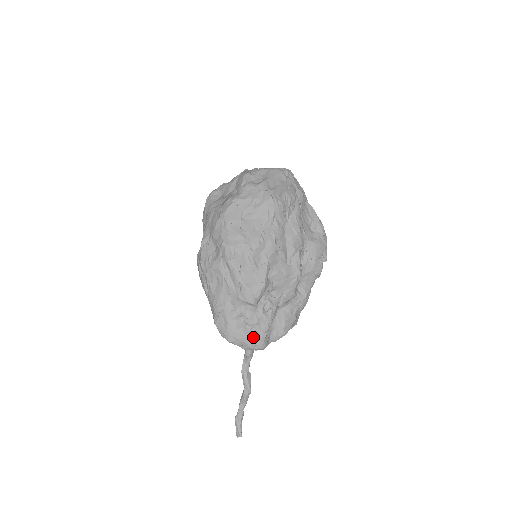
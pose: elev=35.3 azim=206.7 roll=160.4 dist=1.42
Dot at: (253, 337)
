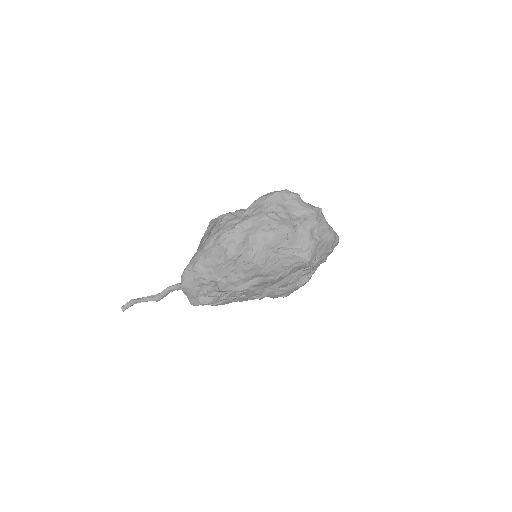
Dot at: (197, 299)
